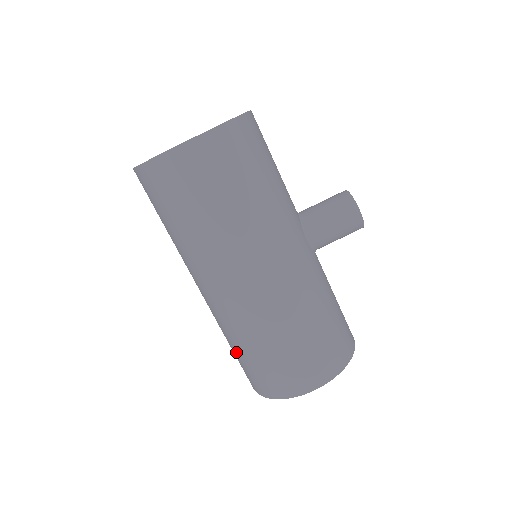
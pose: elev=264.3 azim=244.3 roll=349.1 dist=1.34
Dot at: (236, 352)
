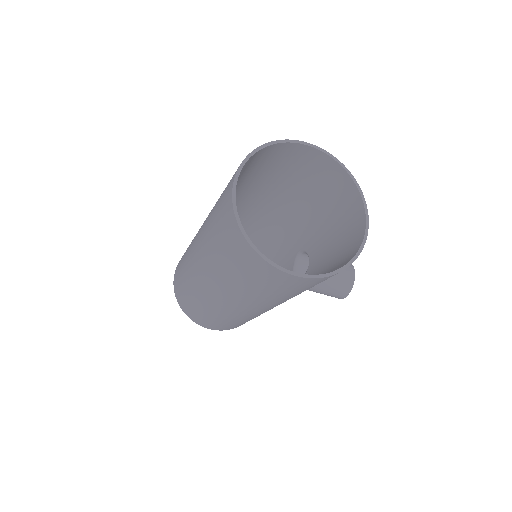
Dot at: (183, 284)
